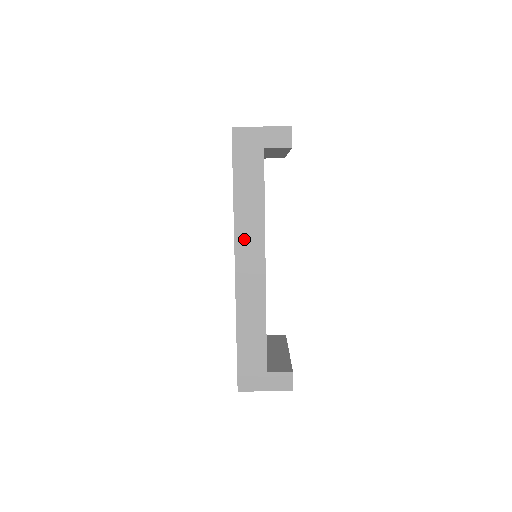
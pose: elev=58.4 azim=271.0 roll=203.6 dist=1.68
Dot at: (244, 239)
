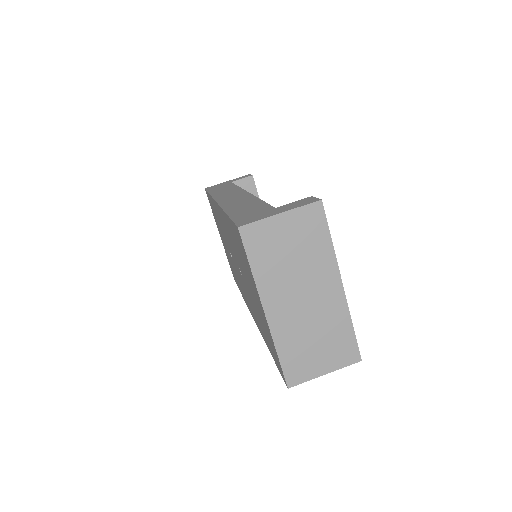
Dot at: occluded
